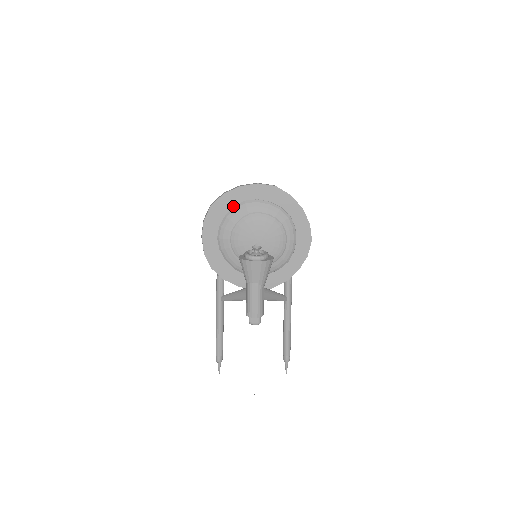
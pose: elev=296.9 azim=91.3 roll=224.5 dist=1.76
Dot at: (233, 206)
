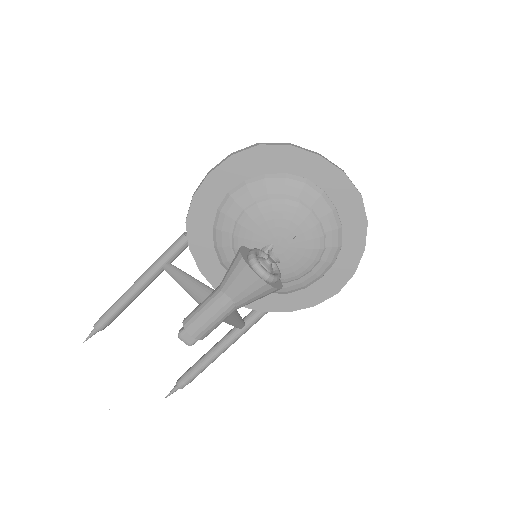
Dot at: (286, 171)
